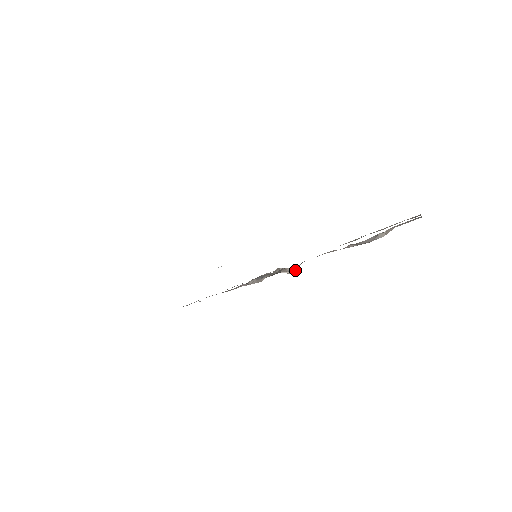
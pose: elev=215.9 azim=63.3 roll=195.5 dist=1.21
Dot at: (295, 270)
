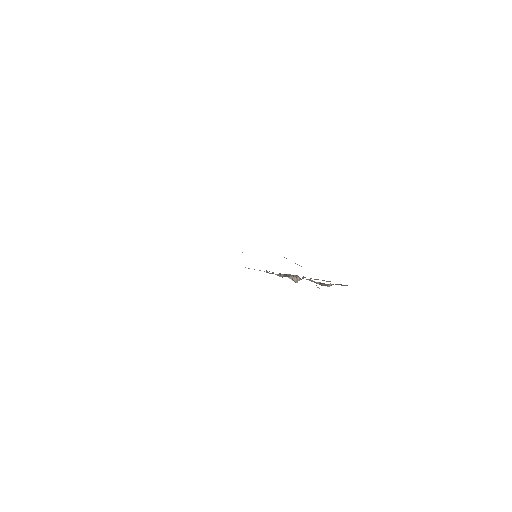
Dot at: occluded
